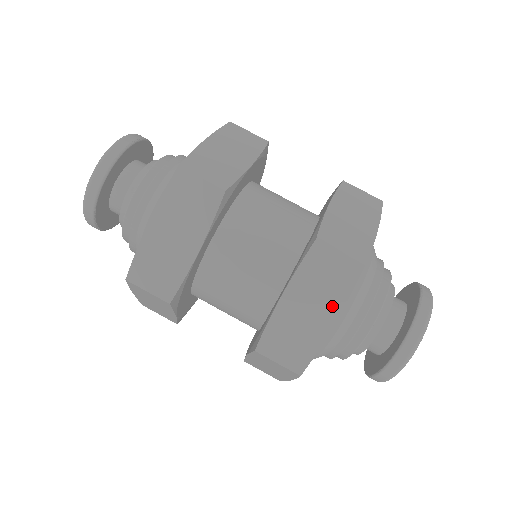
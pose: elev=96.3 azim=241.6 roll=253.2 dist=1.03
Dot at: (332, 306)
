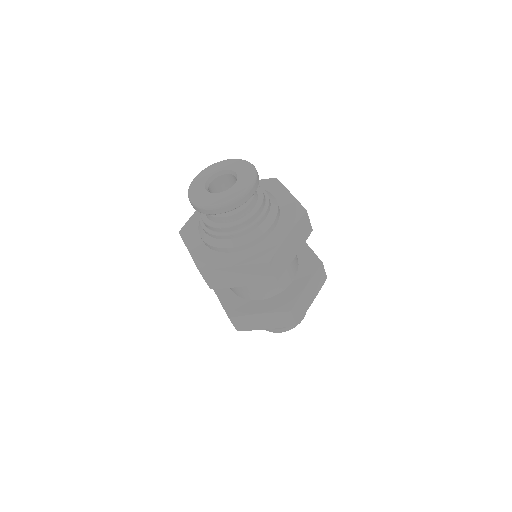
Dot at: occluded
